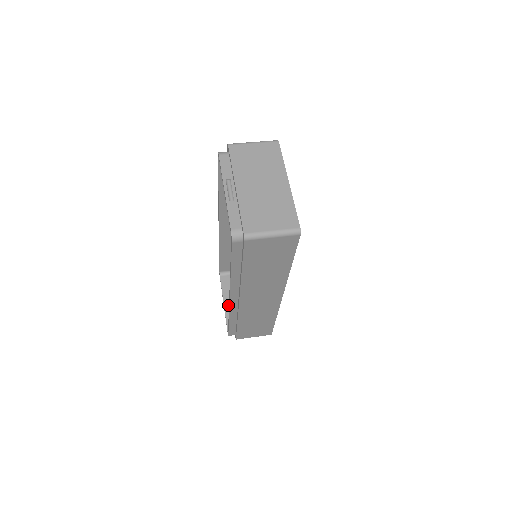
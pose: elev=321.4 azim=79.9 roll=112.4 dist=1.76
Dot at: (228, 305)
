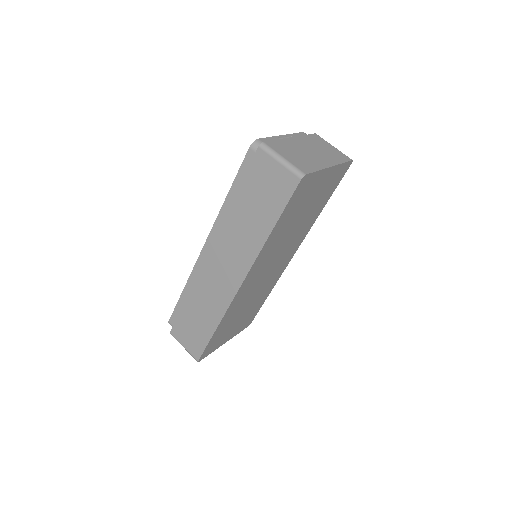
Dot at: occluded
